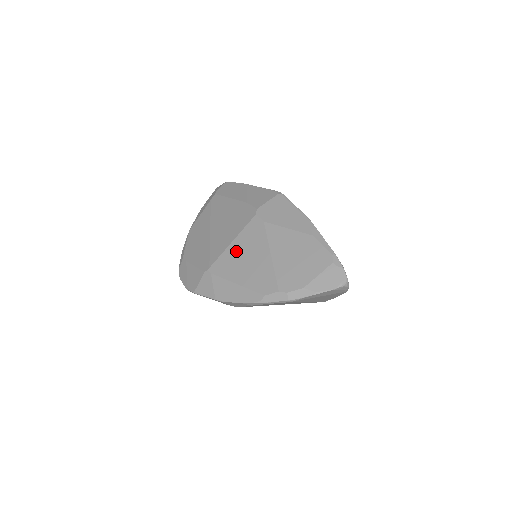
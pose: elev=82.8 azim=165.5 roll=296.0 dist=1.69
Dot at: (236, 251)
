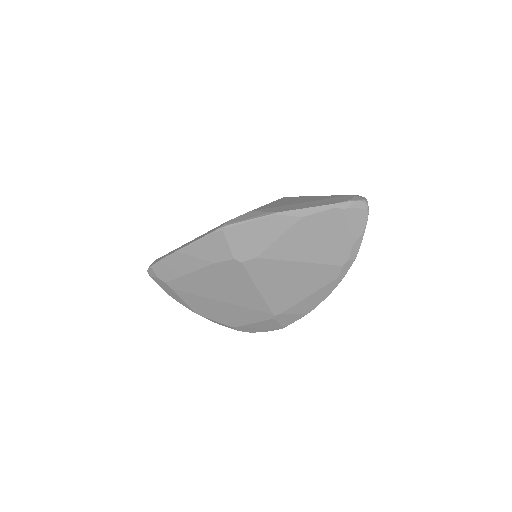
Dot at: (272, 290)
